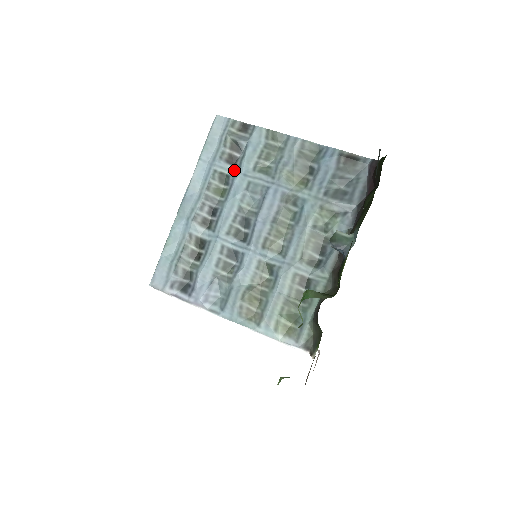
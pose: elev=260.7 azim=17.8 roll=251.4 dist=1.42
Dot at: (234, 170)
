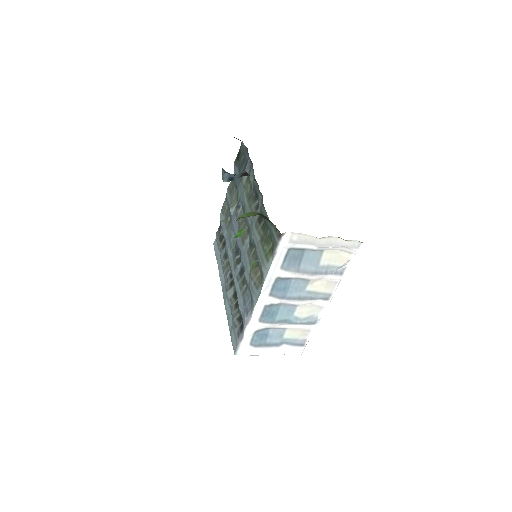
Dot at: (225, 246)
